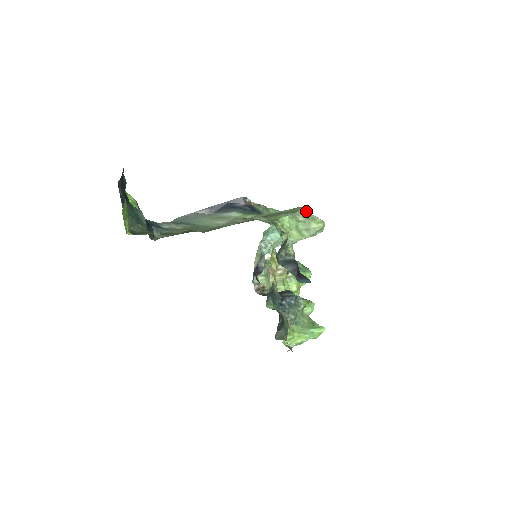
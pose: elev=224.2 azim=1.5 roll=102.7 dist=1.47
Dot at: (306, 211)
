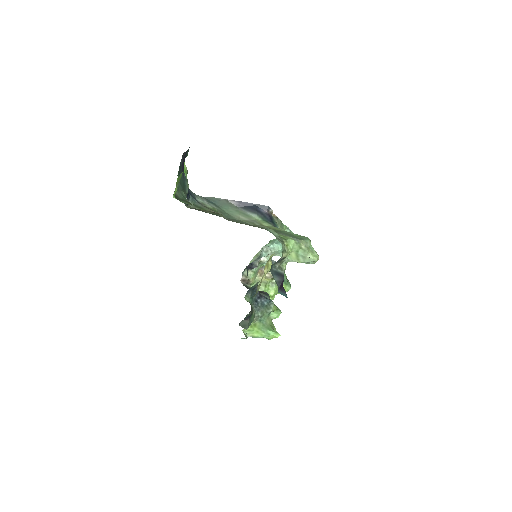
Dot at: (310, 243)
